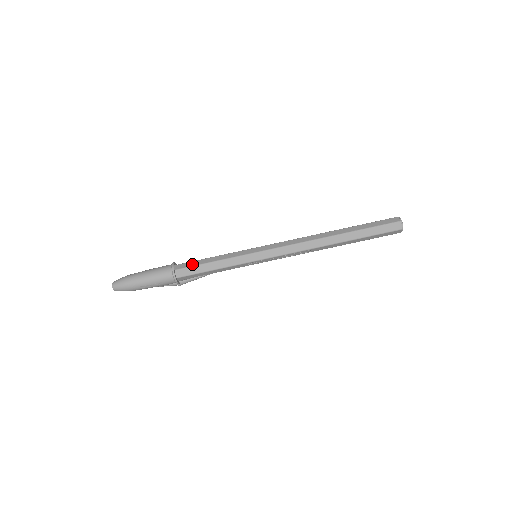
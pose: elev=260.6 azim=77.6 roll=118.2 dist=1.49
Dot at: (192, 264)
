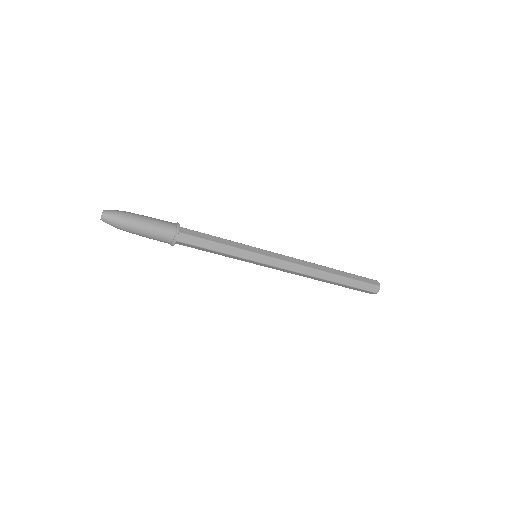
Dot at: (195, 243)
